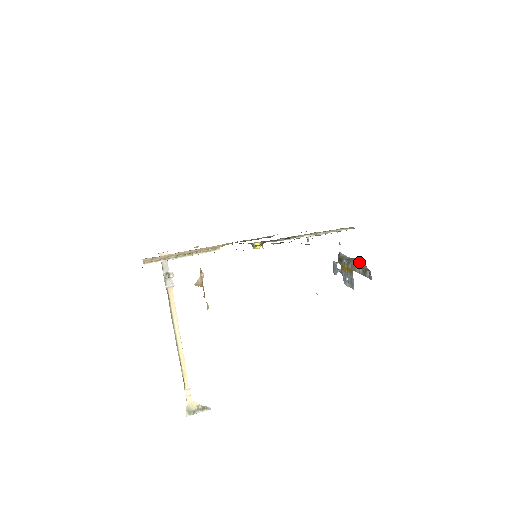
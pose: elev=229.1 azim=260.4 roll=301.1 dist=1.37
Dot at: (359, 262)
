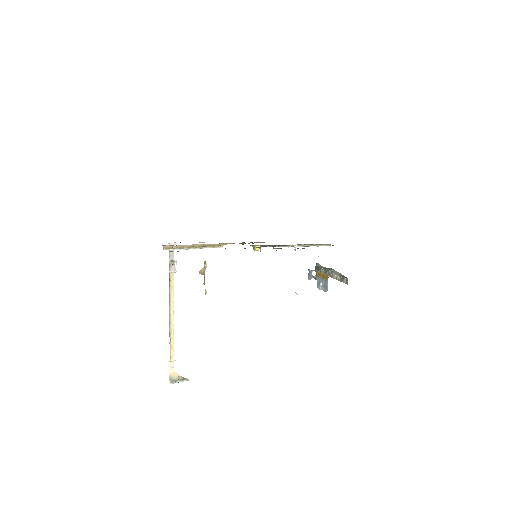
Dot at: (336, 271)
